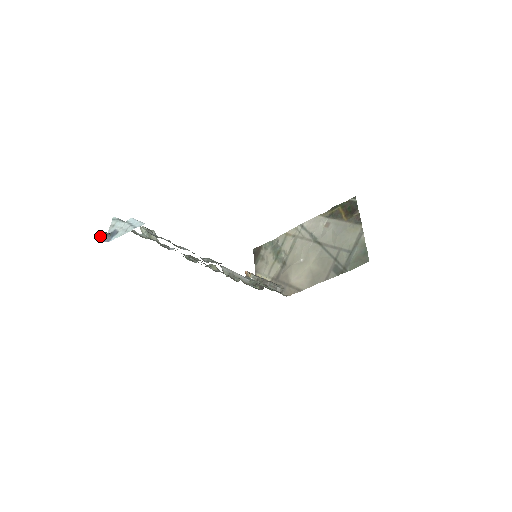
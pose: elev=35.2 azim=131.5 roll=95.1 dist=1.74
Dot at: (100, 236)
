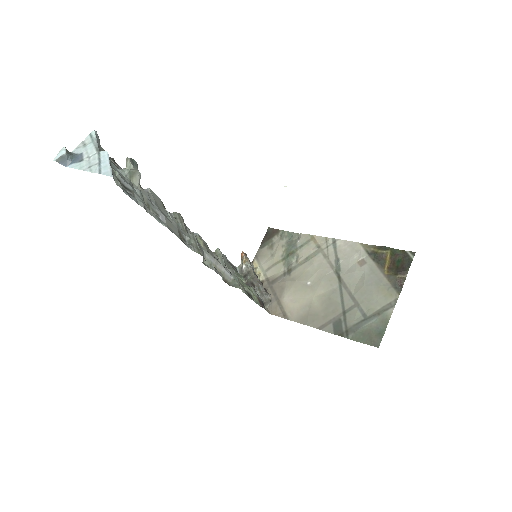
Dot at: (59, 152)
